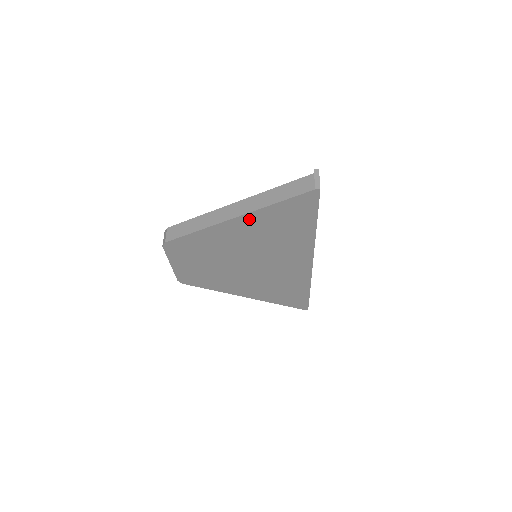
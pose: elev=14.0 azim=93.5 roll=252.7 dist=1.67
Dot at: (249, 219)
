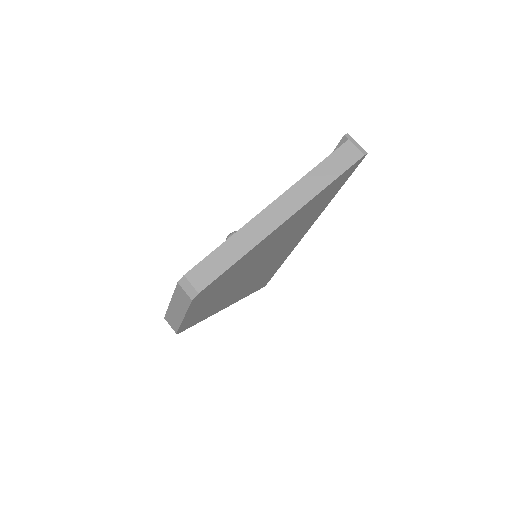
Dot at: (295, 216)
